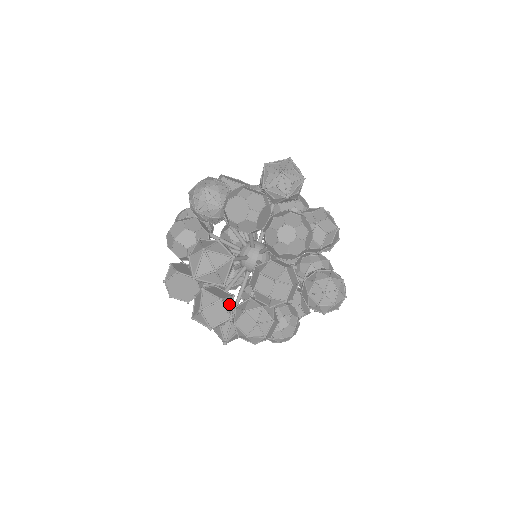
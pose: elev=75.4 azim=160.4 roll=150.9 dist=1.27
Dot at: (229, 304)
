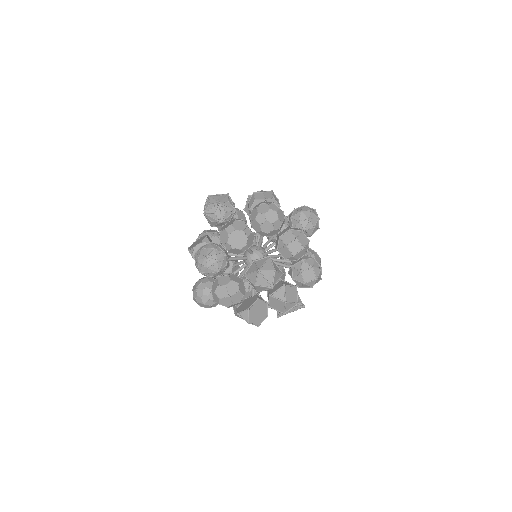
Dot at: (287, 284)
